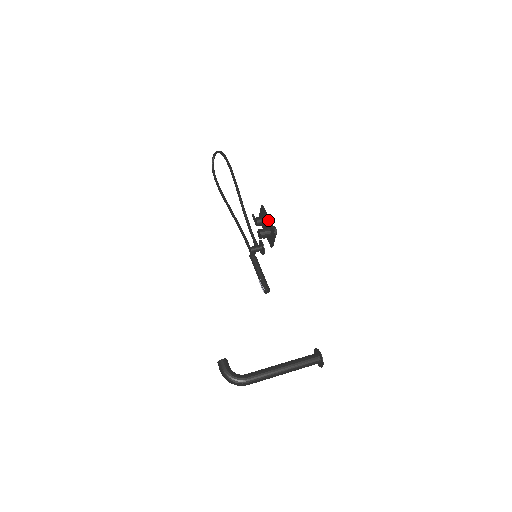
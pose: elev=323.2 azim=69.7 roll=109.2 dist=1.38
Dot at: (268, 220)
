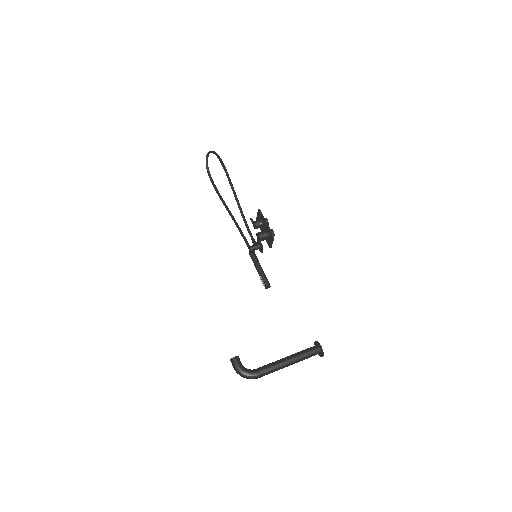
Dot at: (266, 224)
